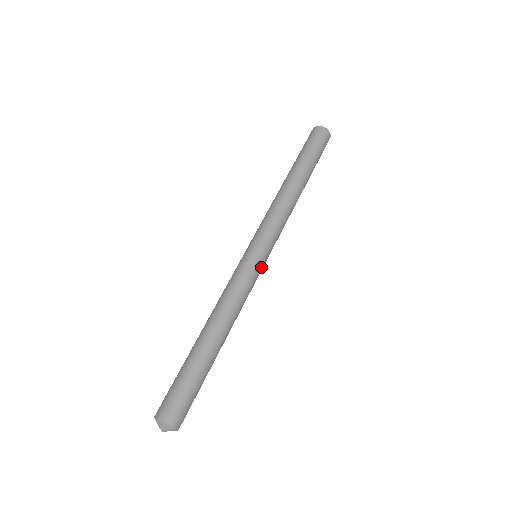
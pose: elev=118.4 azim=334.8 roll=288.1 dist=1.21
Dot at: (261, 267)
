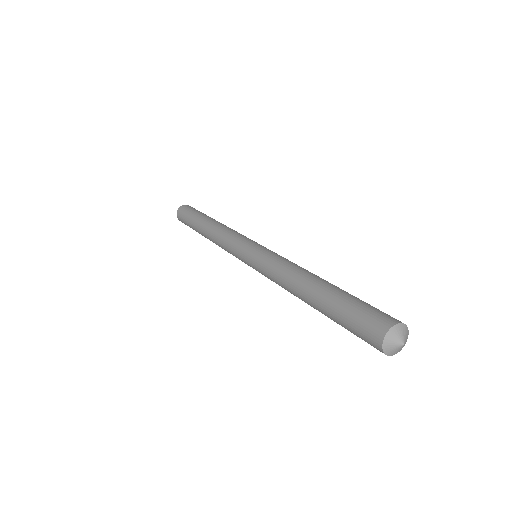
Dot at: occluded
